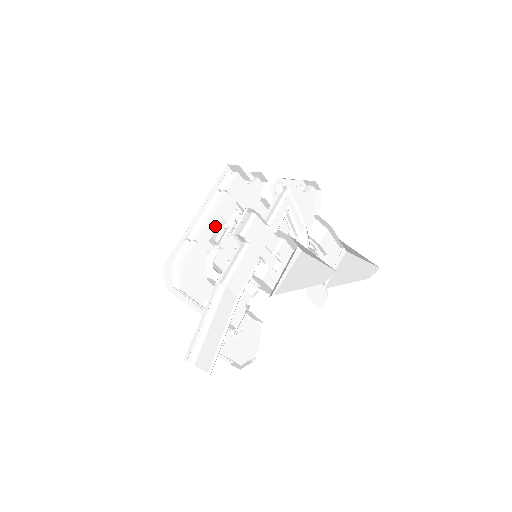
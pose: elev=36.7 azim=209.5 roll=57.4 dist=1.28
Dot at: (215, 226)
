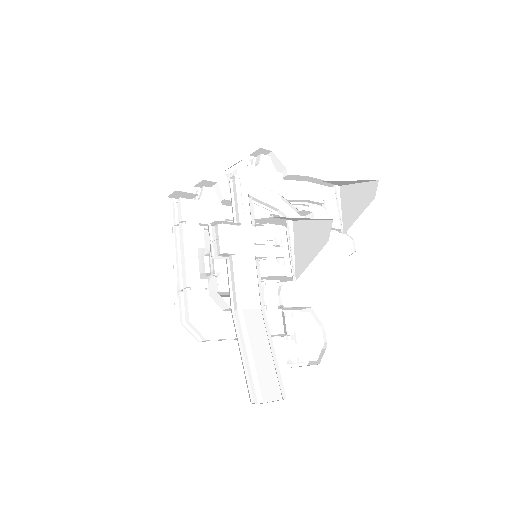
Dot at: (195, 261)
